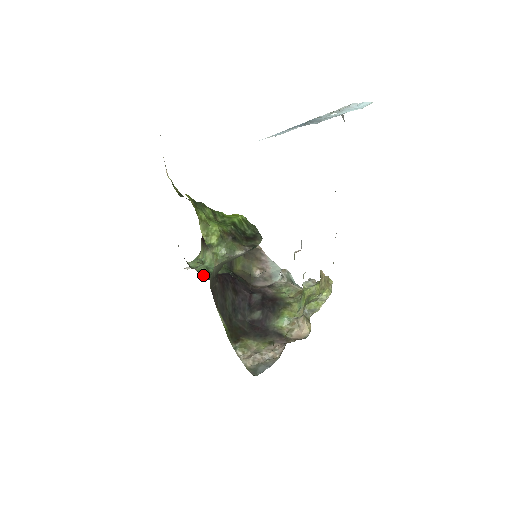
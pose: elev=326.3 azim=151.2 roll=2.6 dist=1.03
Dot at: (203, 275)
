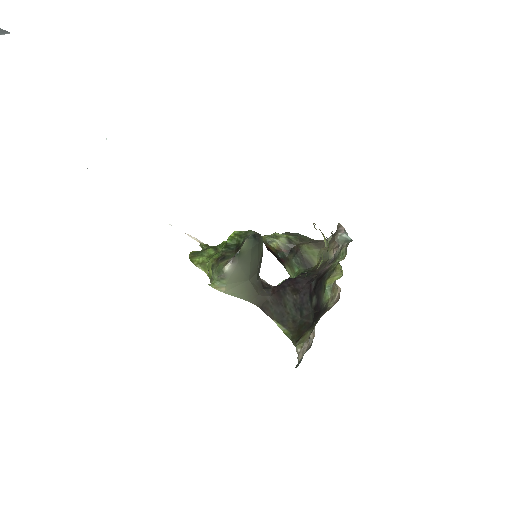
Dot at: occluded
